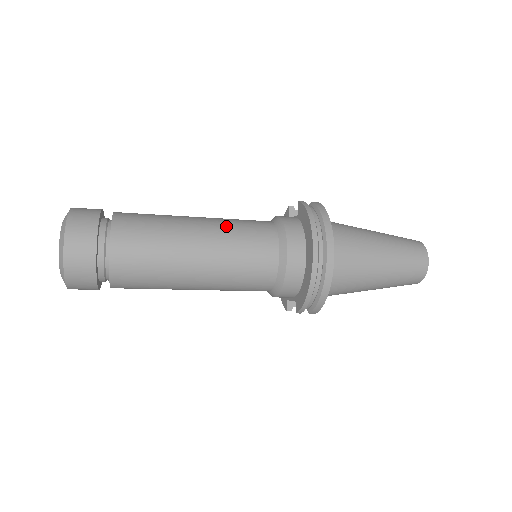
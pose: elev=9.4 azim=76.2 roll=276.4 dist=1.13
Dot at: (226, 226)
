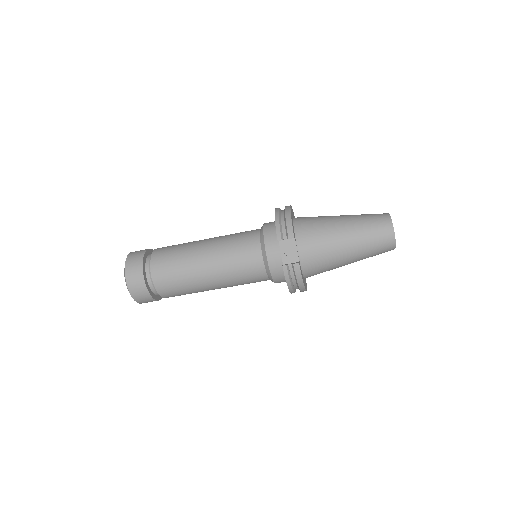
Dot at: occluded
